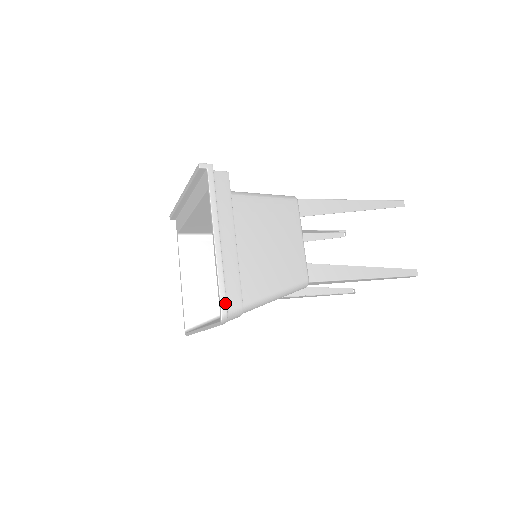
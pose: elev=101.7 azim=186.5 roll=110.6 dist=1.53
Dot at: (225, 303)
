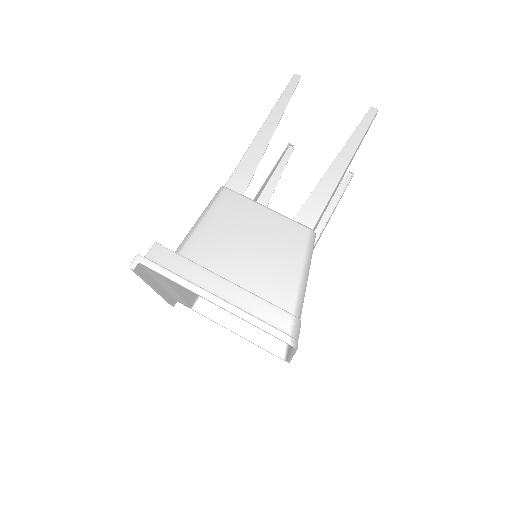
Dot at: (279, 332)
